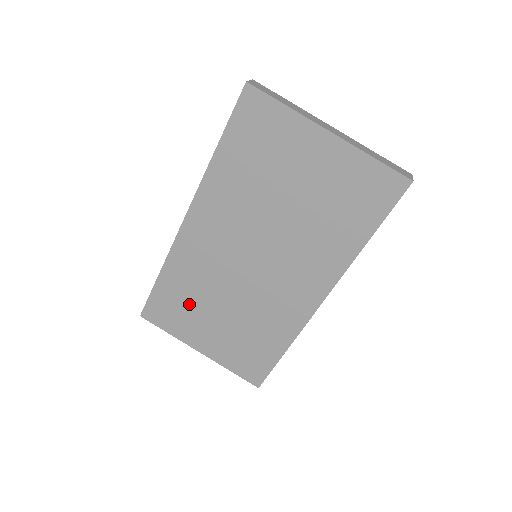
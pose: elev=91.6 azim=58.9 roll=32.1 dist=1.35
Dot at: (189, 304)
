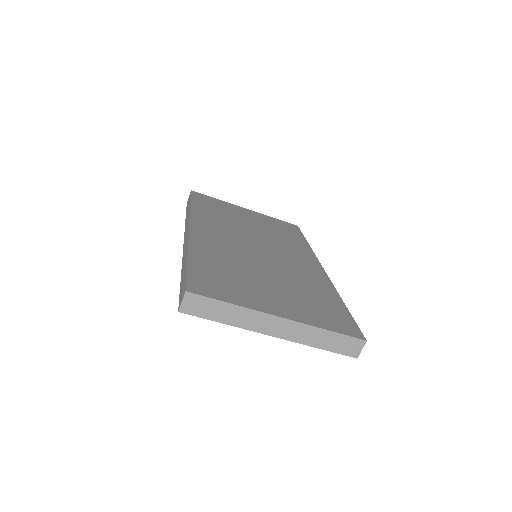
Dot at: occluded
